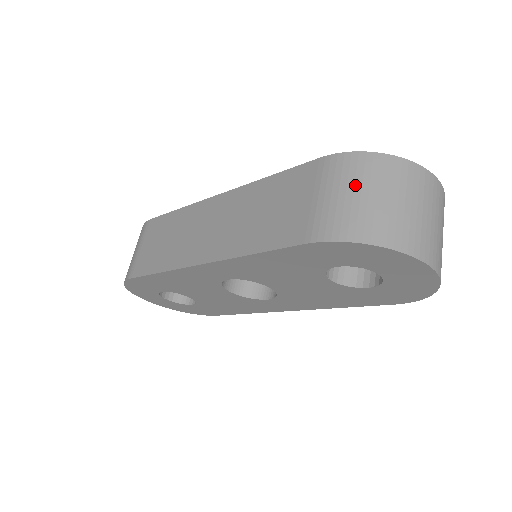
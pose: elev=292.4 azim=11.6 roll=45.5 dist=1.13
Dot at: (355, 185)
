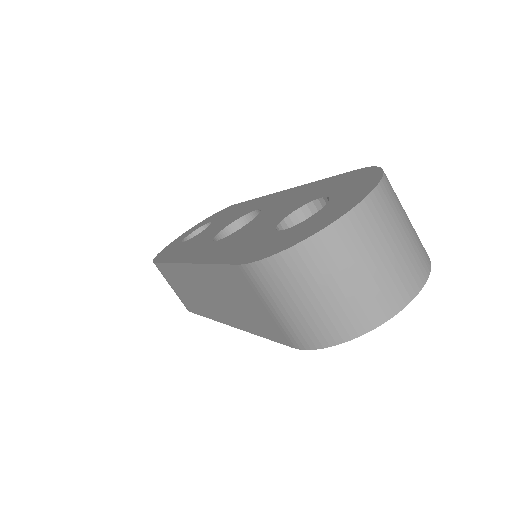
Dot at: (290, 295)
